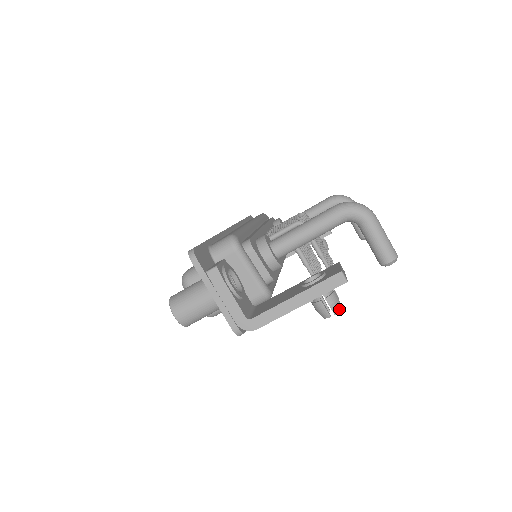
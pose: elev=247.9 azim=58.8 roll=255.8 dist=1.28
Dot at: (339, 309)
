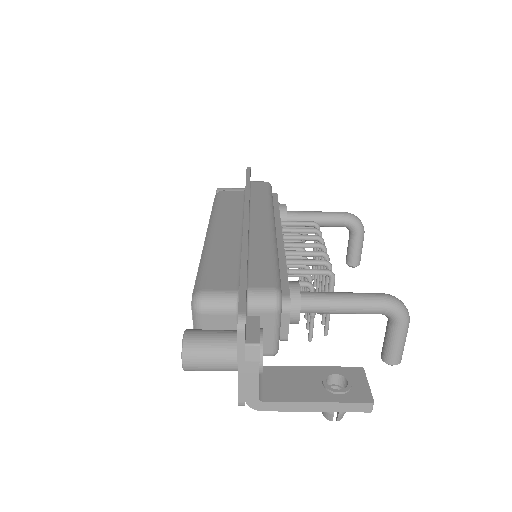
Dot at: occluded
